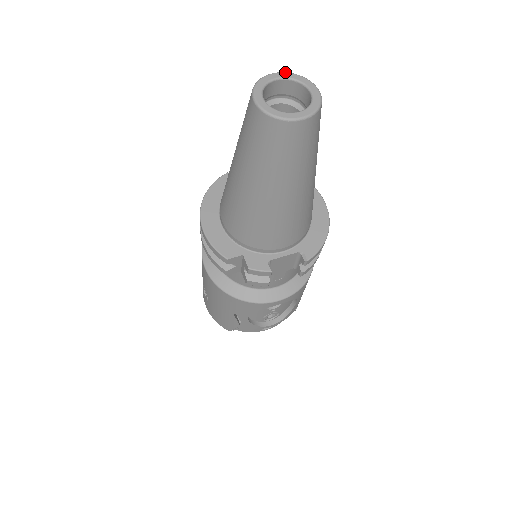
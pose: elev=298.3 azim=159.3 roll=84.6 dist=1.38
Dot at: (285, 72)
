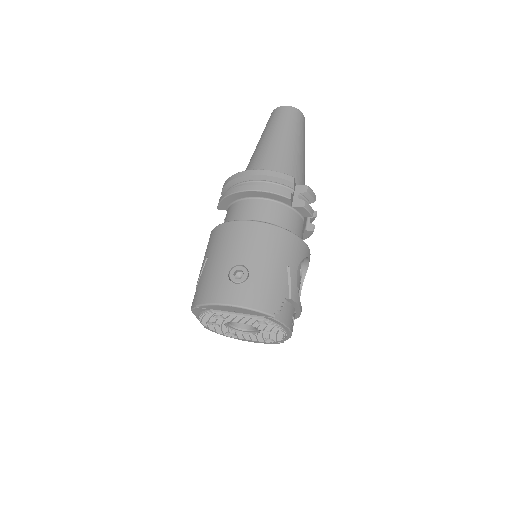
Dot at: occluded
